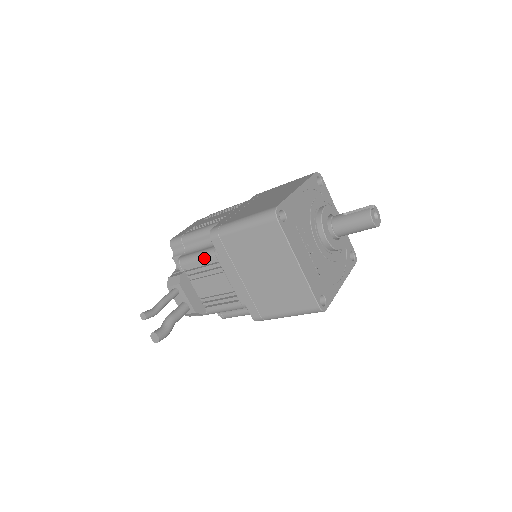
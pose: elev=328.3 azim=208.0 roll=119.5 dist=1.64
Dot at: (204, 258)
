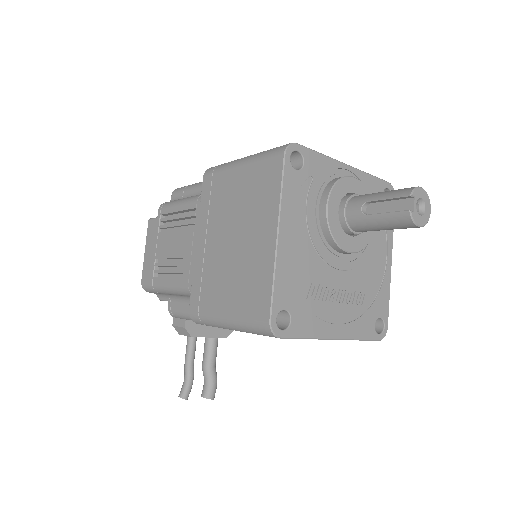
Dot at: occluded
